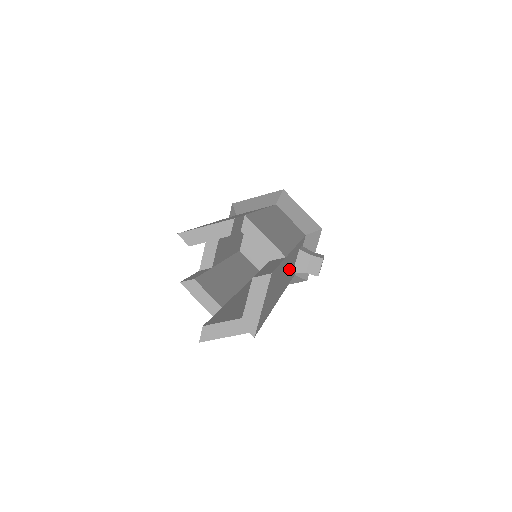
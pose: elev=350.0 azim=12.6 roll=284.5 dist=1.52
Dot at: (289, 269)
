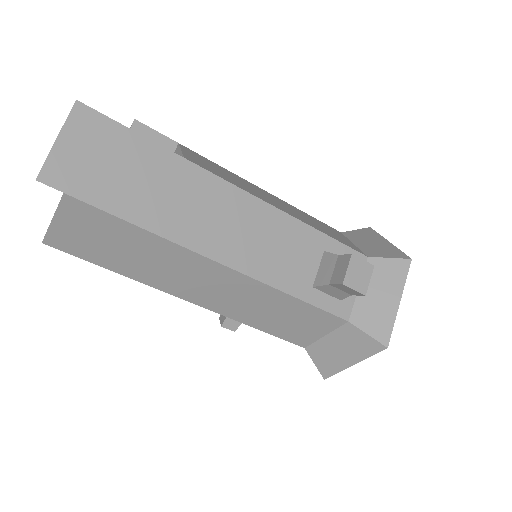
Dot at: (259, 238)
